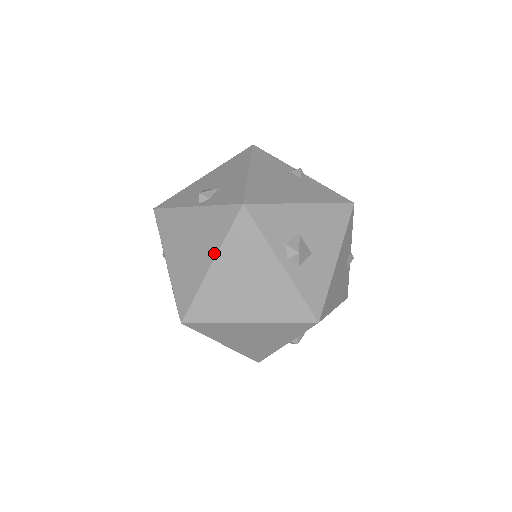
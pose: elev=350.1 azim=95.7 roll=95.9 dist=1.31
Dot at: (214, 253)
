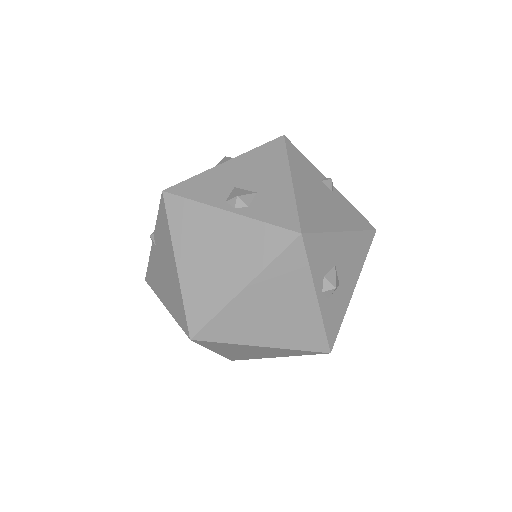
Dot at: (251, 276)
